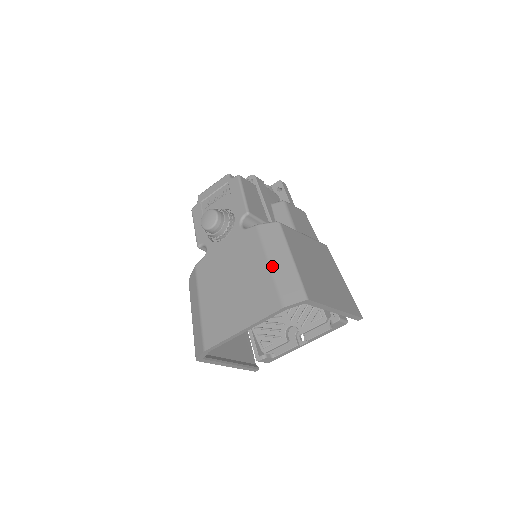
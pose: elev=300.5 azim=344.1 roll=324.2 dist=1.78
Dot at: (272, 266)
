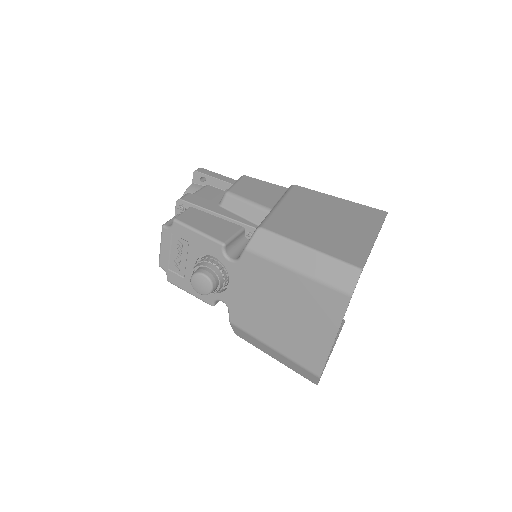
Dot at: (301, 272)
